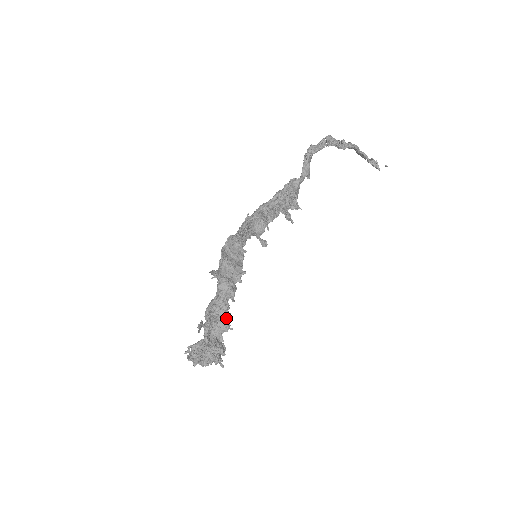
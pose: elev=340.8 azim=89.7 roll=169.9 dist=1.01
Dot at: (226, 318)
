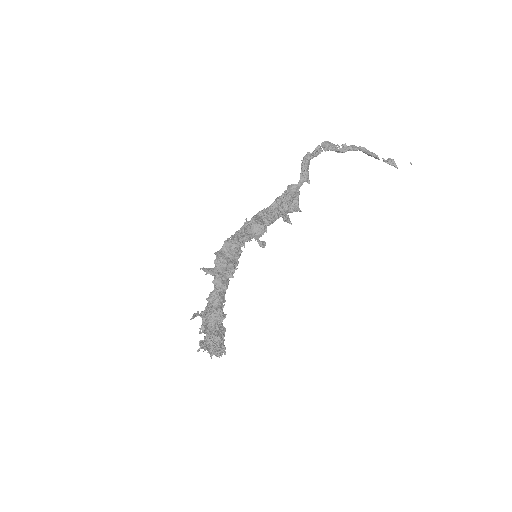
Dot at: (217, 308)
